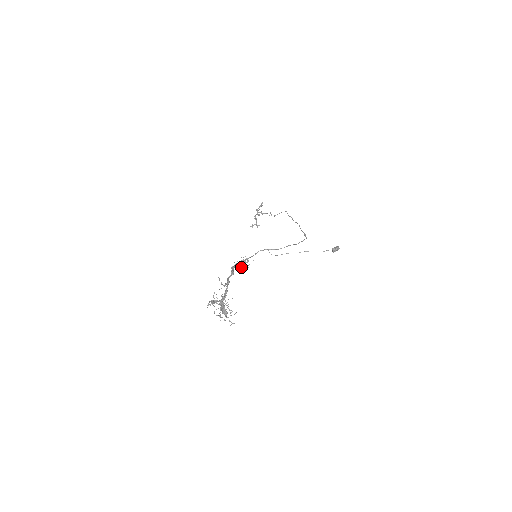
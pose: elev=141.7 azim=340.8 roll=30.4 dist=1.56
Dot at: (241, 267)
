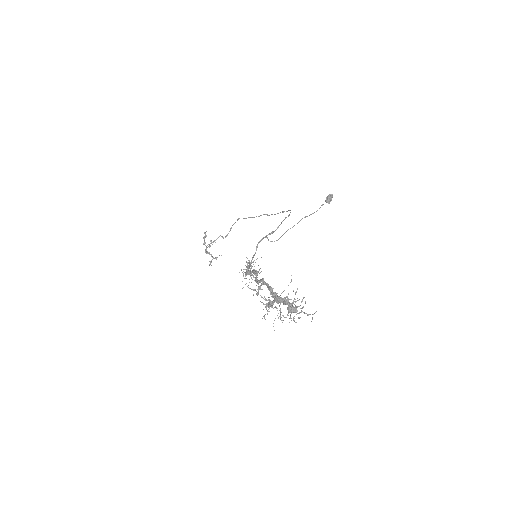
Dot at: (251, 274)
